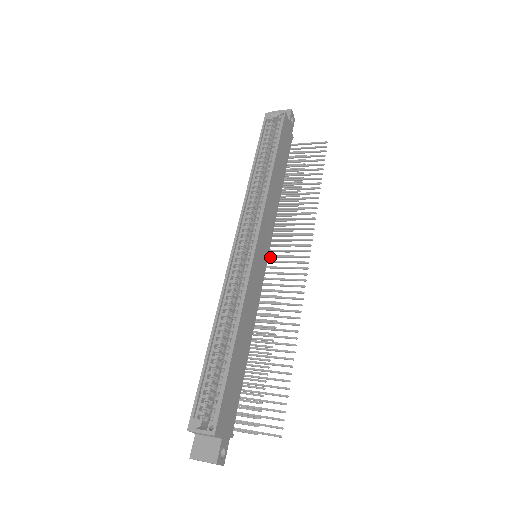
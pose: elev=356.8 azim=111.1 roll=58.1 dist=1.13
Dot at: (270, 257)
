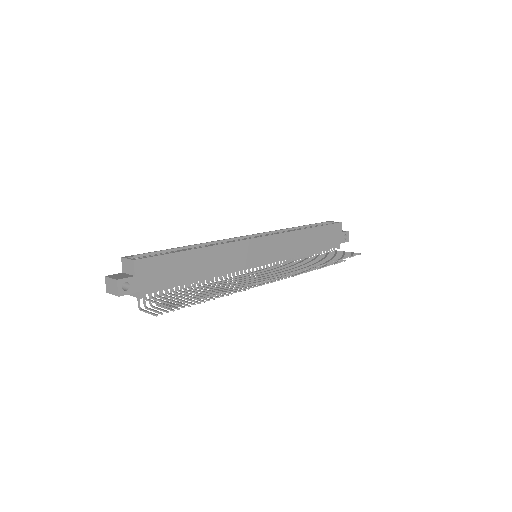
Dot at: occluded
